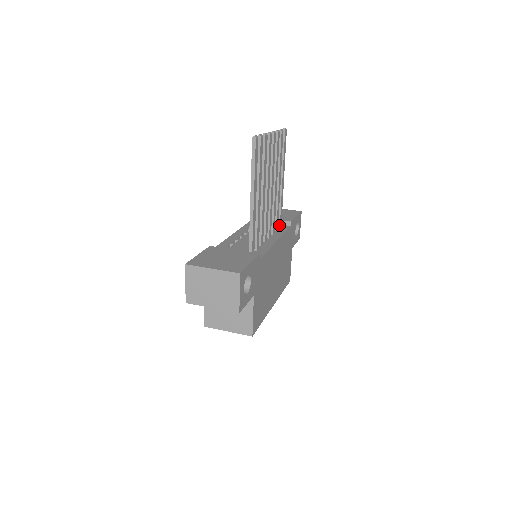
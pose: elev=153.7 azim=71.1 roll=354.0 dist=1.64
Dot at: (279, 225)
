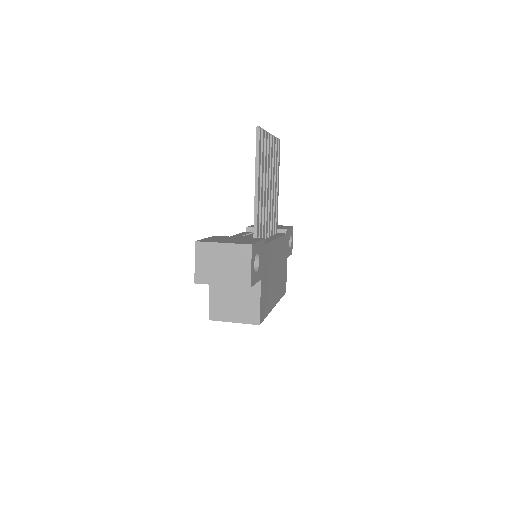
Dot at: (275, 231)
